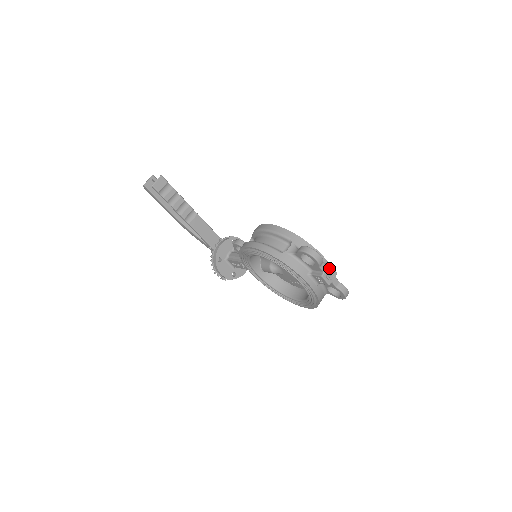
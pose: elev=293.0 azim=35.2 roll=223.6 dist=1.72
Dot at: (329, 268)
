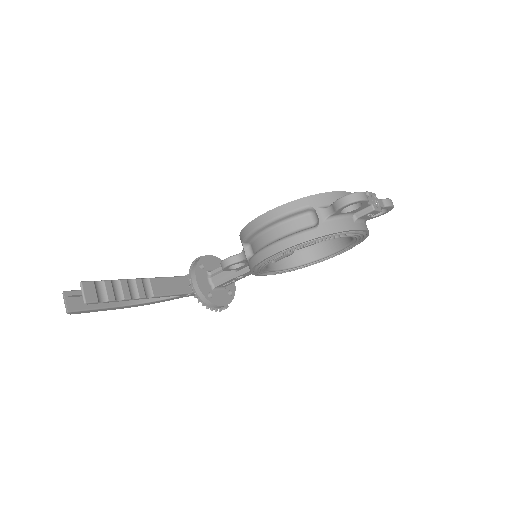
Dot at: (370, 196)
